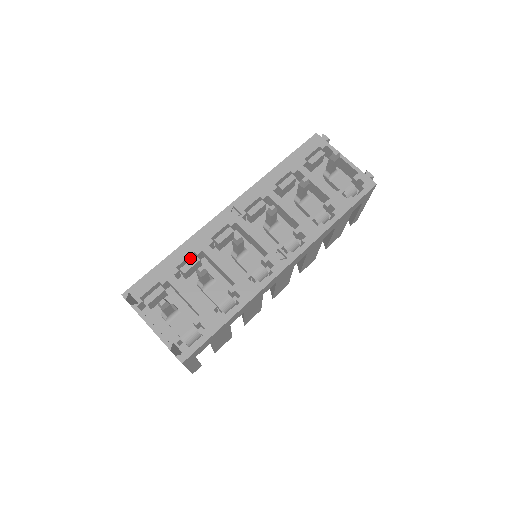
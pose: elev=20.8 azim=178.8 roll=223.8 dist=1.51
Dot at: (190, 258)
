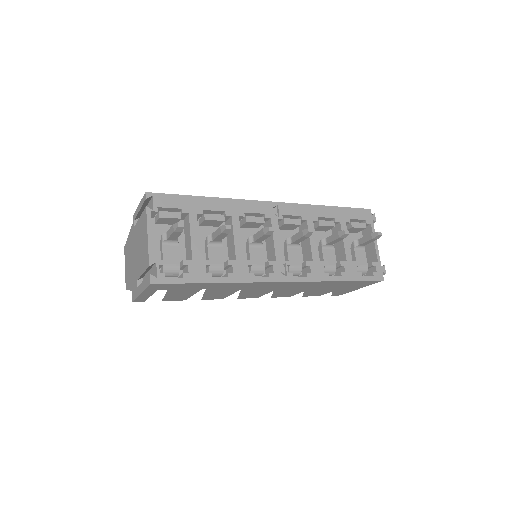
Dot at: (217, 213)
